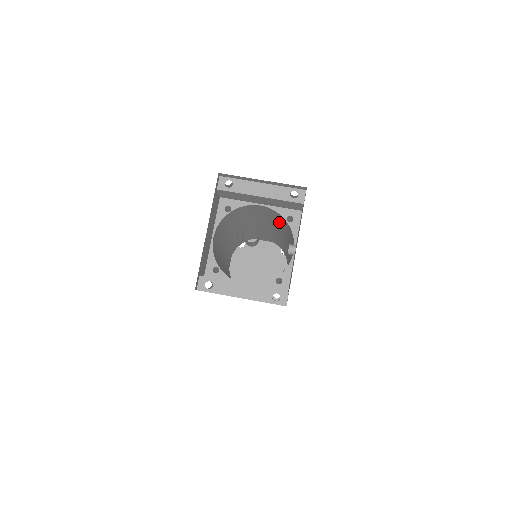
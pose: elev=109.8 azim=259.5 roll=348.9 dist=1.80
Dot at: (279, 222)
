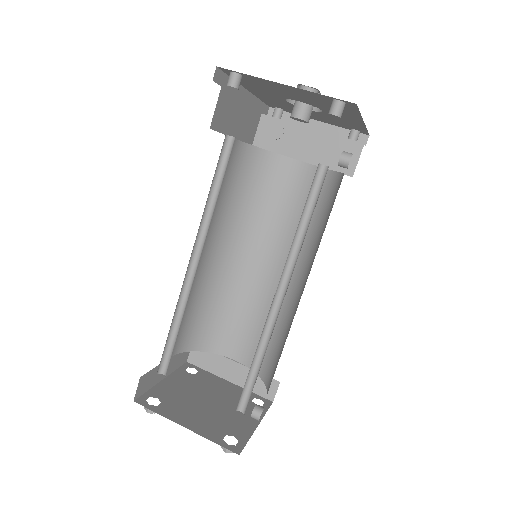
Dot at: occluded
